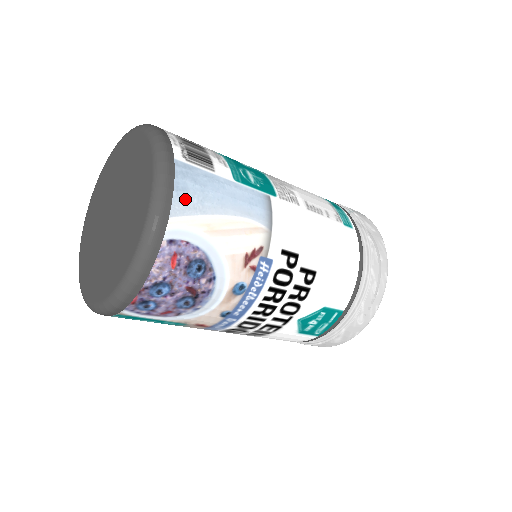
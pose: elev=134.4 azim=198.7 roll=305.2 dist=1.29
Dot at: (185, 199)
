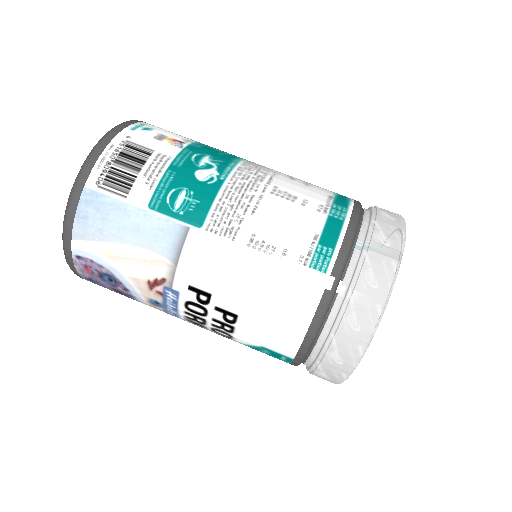
Dot at: (85, 226)
